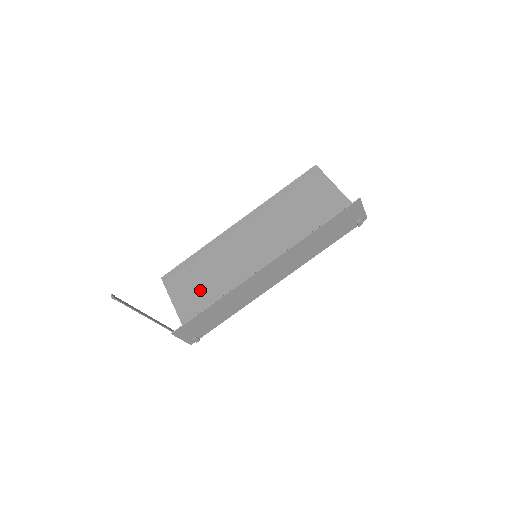
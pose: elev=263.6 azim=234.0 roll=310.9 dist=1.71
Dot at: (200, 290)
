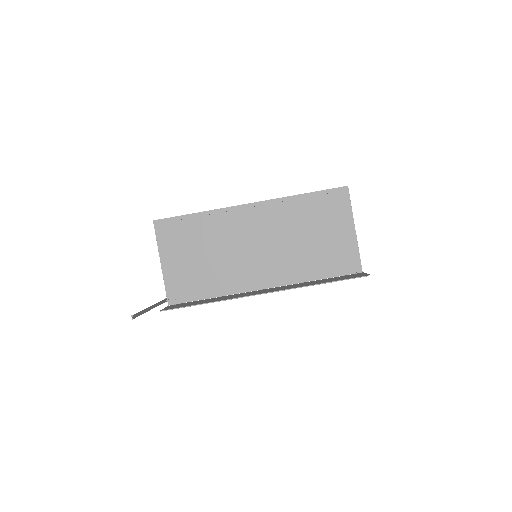
Dot at: (191, 257)
